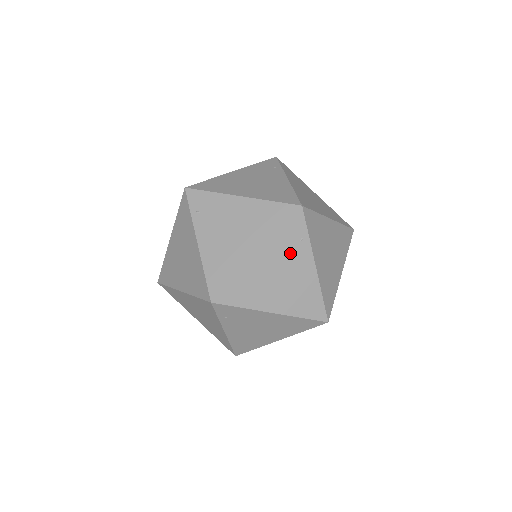
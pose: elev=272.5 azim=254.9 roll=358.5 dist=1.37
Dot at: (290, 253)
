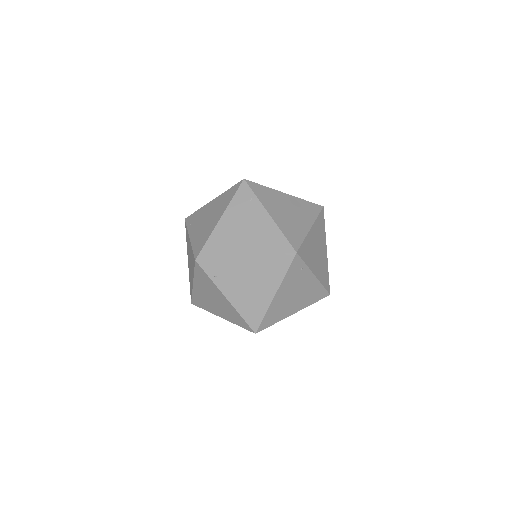
Dot at: (296, 280)
